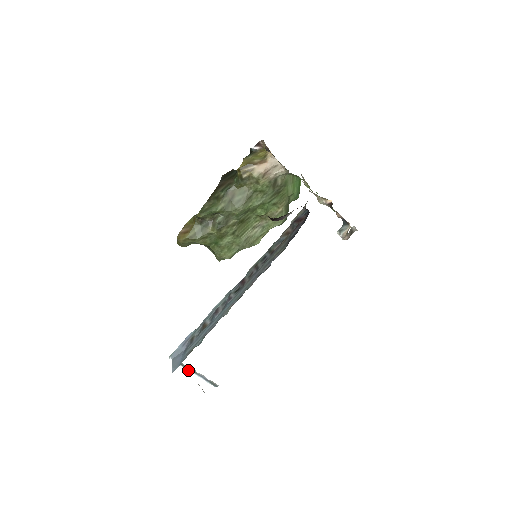
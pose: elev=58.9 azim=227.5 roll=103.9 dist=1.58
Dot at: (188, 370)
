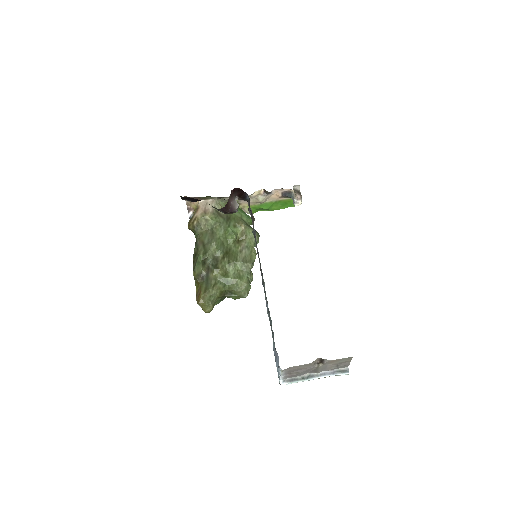
Dot at: (308, 380)
